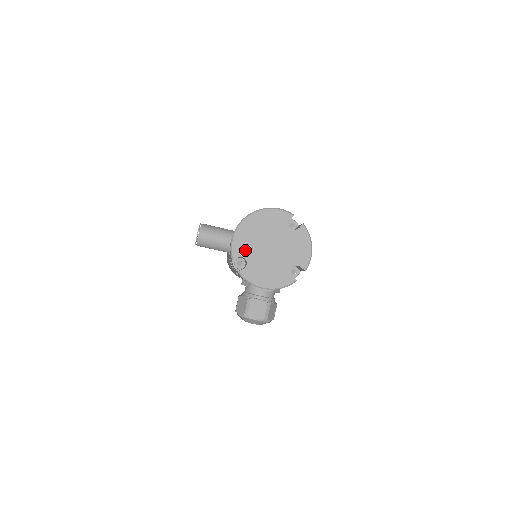
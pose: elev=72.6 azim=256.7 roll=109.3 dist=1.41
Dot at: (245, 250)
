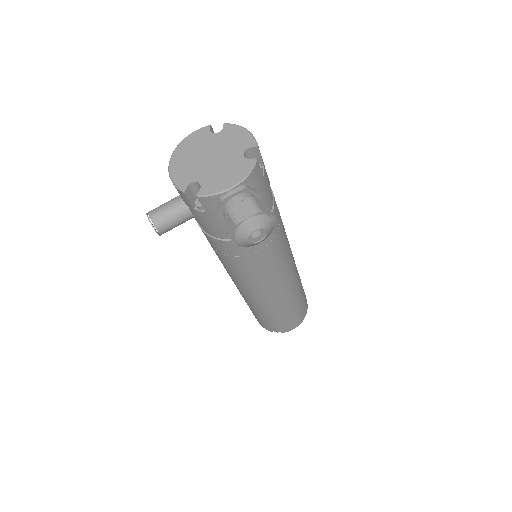
Dot at: (189, 177)
